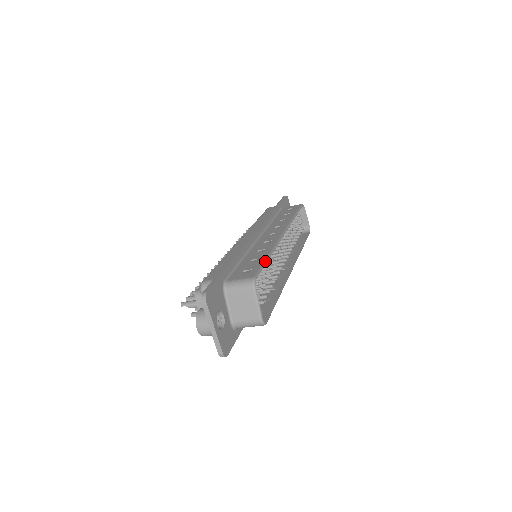
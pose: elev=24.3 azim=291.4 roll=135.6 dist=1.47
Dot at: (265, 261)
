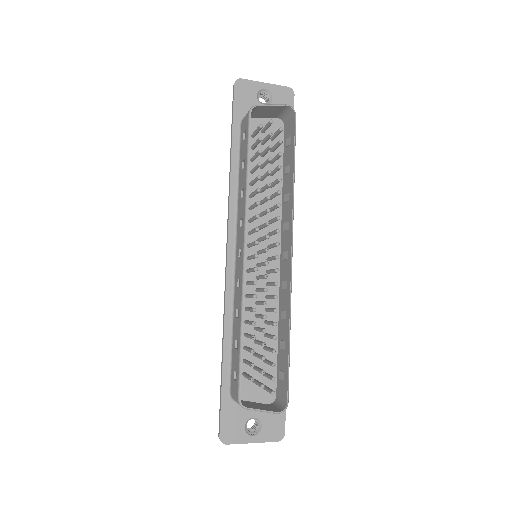
Dot at: (240, 353)
